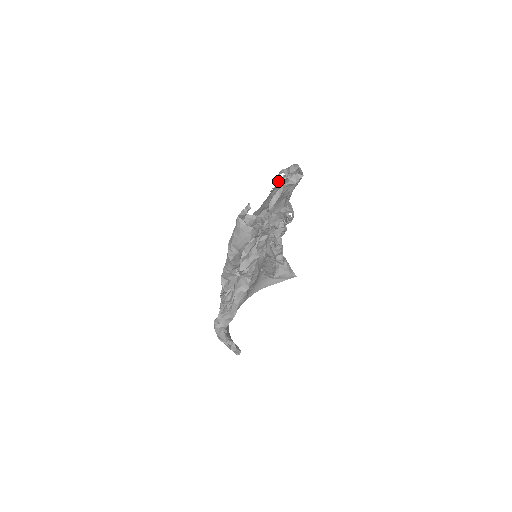
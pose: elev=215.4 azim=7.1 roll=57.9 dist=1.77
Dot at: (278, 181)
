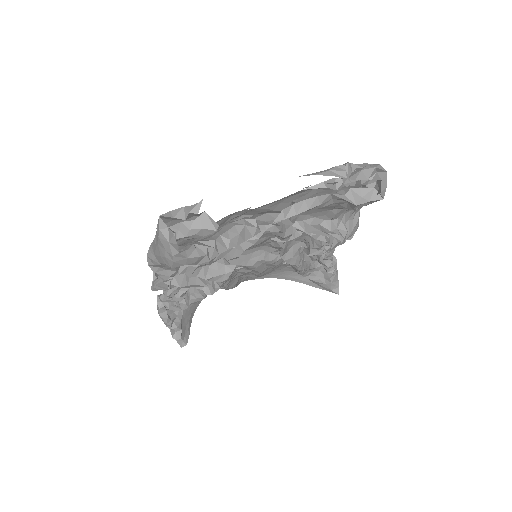
Dot at: occluded
